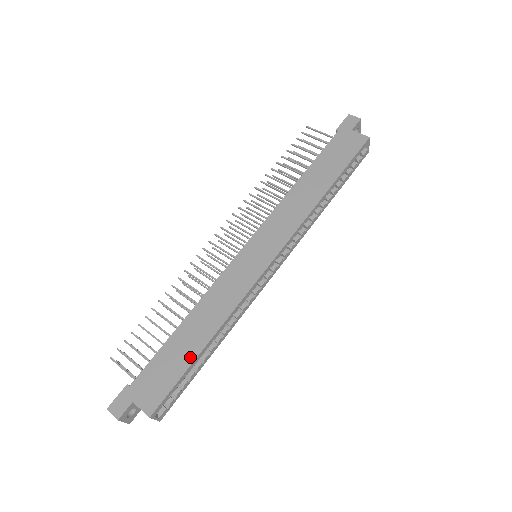
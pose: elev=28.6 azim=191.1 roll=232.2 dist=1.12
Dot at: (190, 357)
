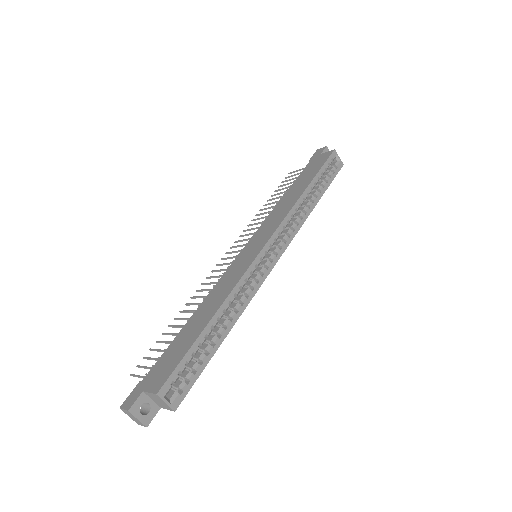
Dot at: (195, 335)
